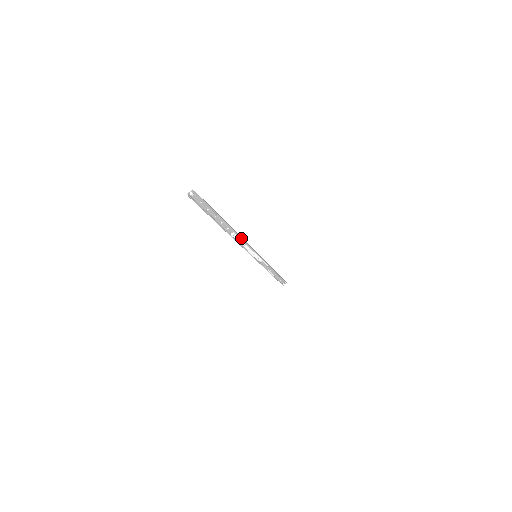
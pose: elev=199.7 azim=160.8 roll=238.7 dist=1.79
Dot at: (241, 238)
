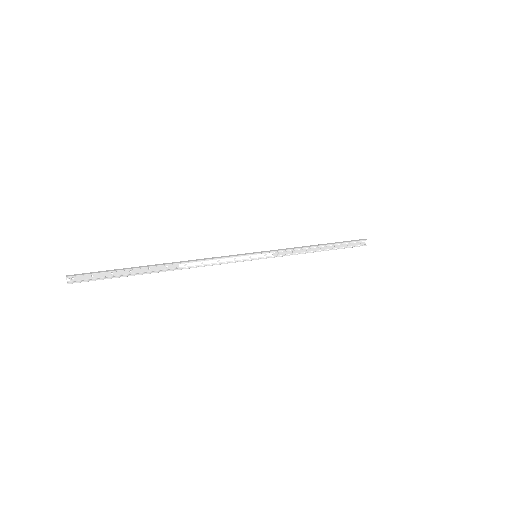
Dot at: (197, 261)
